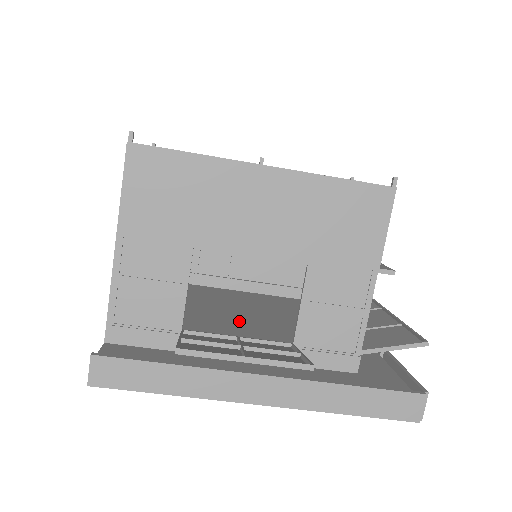
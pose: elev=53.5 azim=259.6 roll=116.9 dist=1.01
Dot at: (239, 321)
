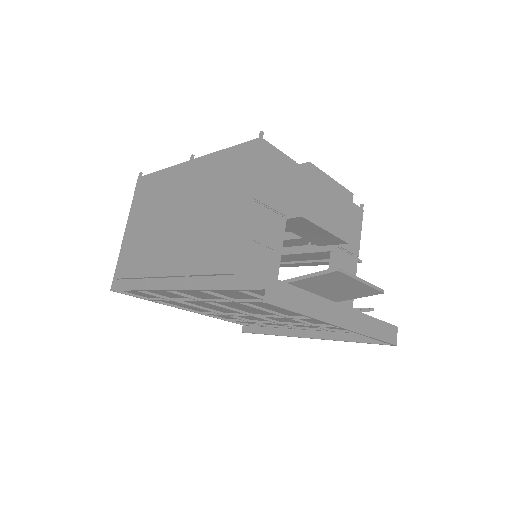
Dot at: (243, 308)
